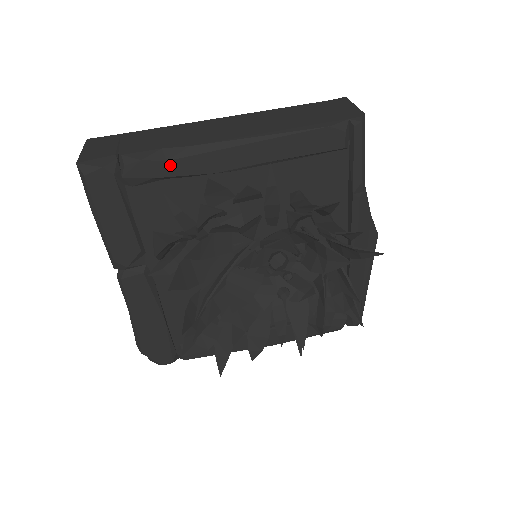
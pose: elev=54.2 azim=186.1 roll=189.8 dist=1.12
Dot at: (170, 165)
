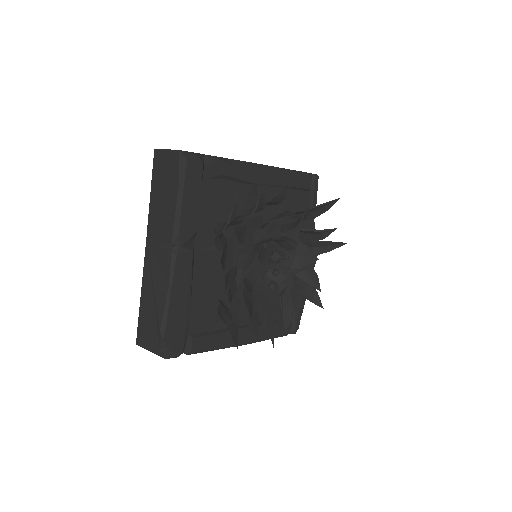
Dot at: (234, 169)
